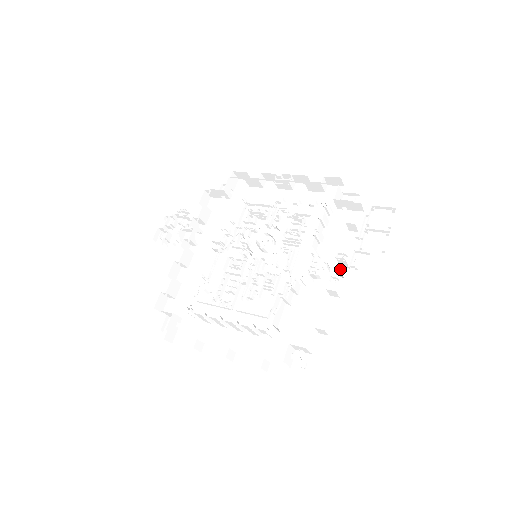
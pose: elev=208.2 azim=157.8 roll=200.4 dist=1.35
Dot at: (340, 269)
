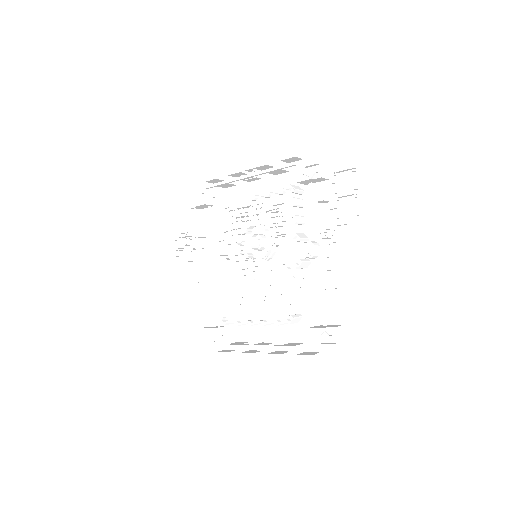
Dot at: (327, 247)
